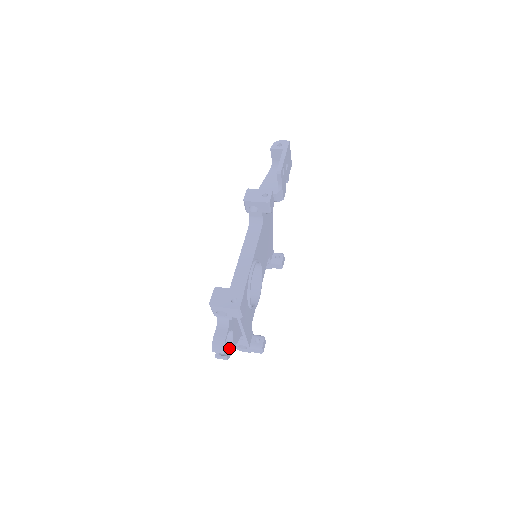
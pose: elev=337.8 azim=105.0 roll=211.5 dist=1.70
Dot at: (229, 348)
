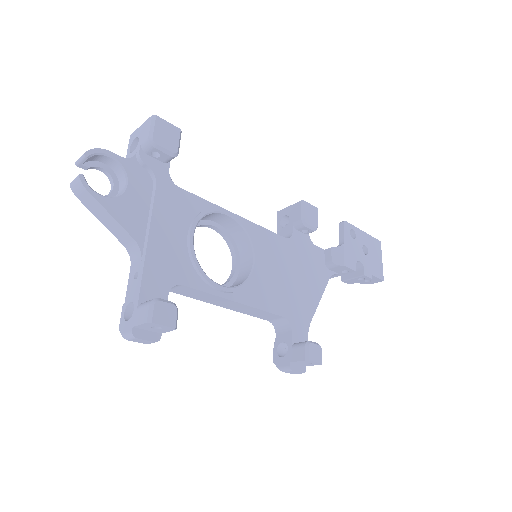
Dot at: (101, 196)
